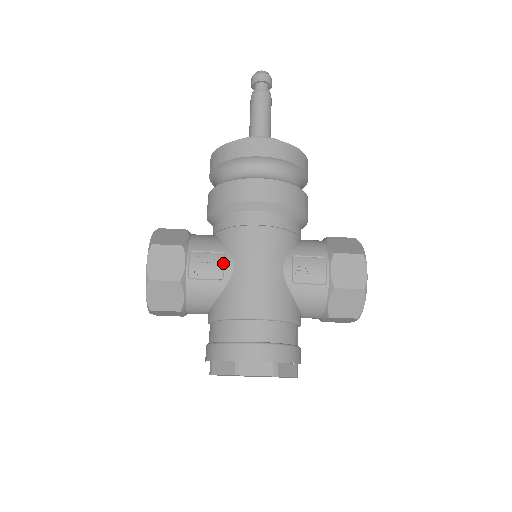
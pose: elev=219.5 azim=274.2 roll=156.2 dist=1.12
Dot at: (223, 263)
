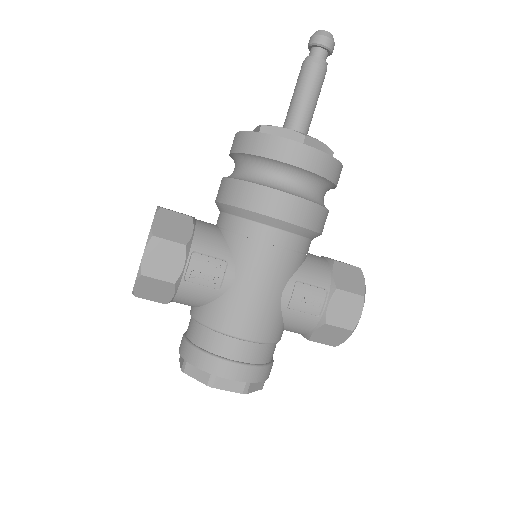
Dot at: (224, 273)
